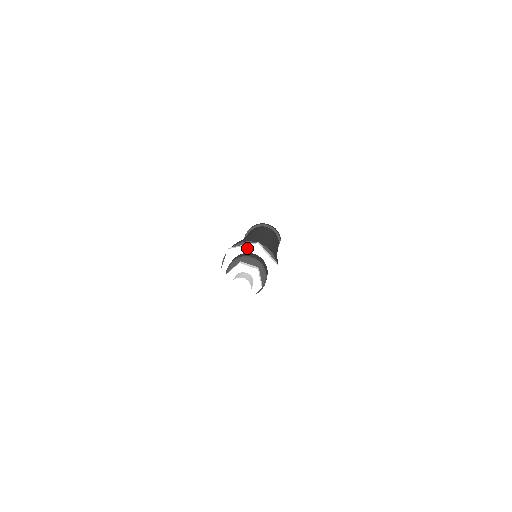
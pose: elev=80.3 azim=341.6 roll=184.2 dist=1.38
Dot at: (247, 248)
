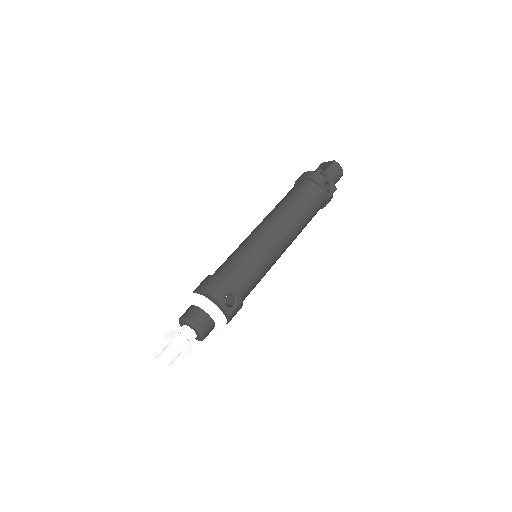
Dot at: (188, 303)
